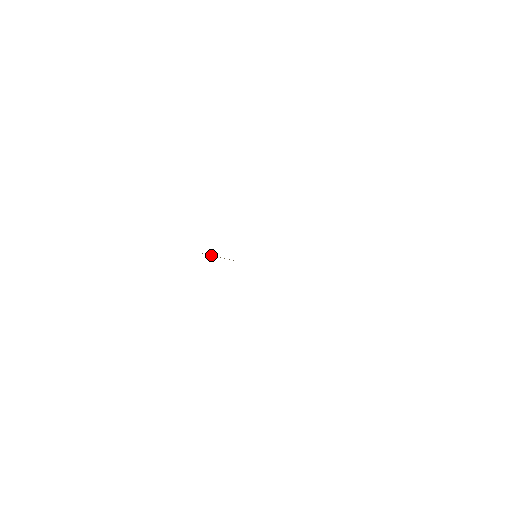
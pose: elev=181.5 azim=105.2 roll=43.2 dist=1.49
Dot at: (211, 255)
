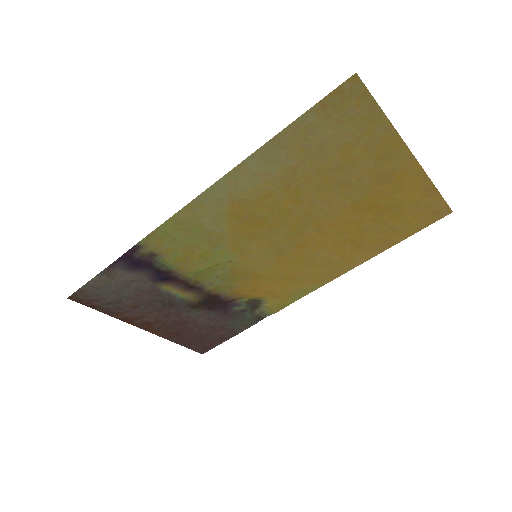
Dot at: (211, 284)
